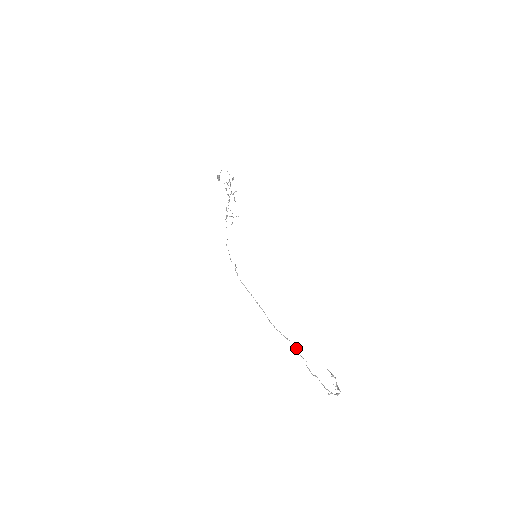
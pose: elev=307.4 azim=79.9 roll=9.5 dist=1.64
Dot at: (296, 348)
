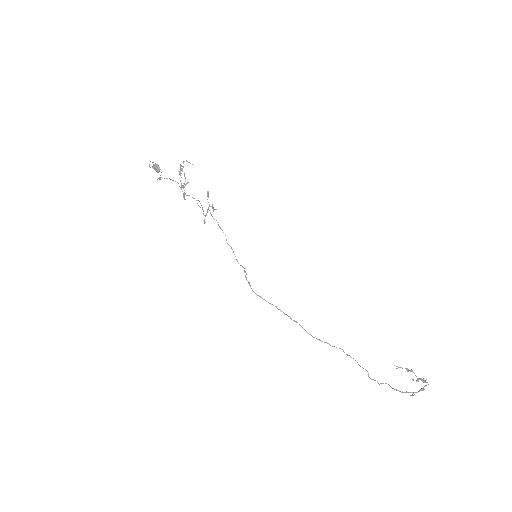
Dot at: (351, 357)
